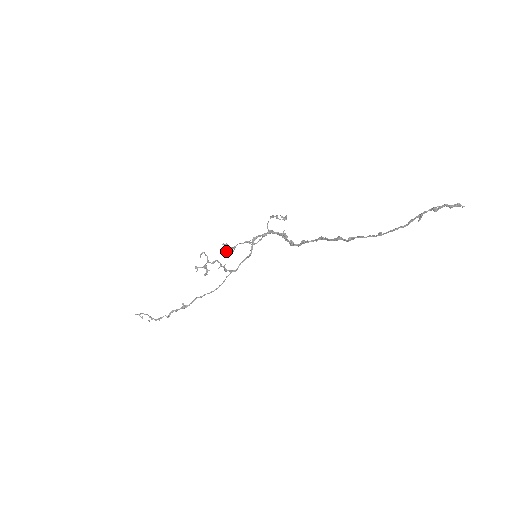
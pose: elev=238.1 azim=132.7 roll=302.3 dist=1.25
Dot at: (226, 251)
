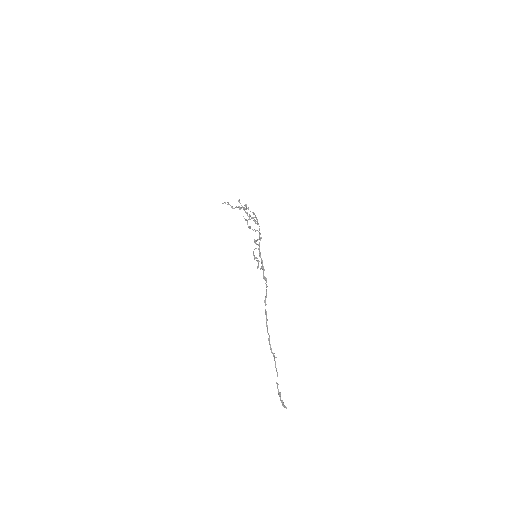
Dot at: occluded
